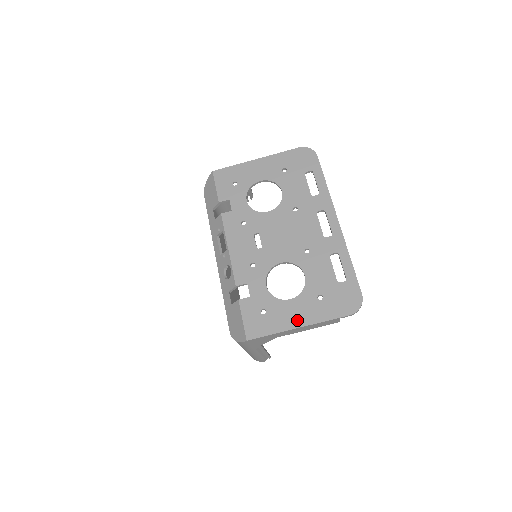
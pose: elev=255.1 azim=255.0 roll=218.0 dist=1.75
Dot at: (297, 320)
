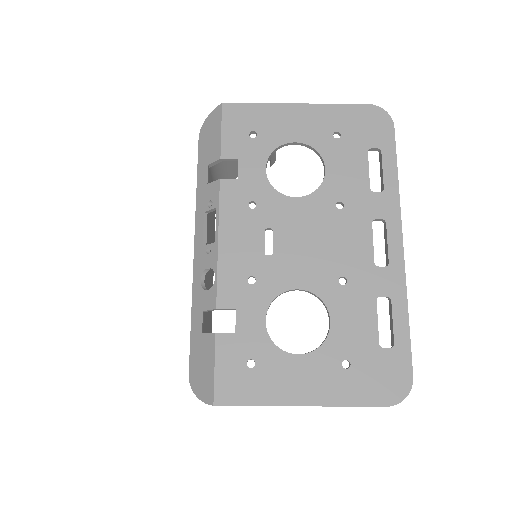
Dot at: (302, 392)
